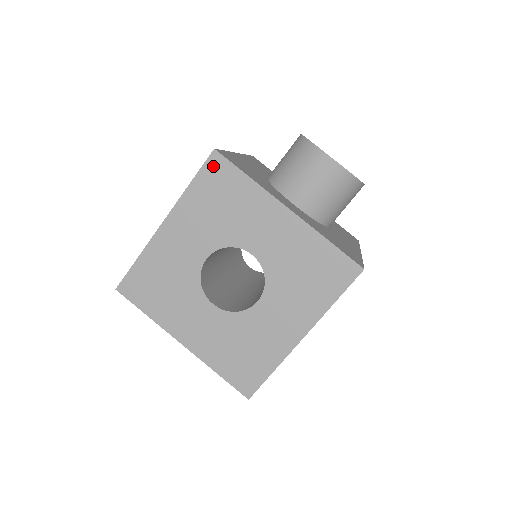
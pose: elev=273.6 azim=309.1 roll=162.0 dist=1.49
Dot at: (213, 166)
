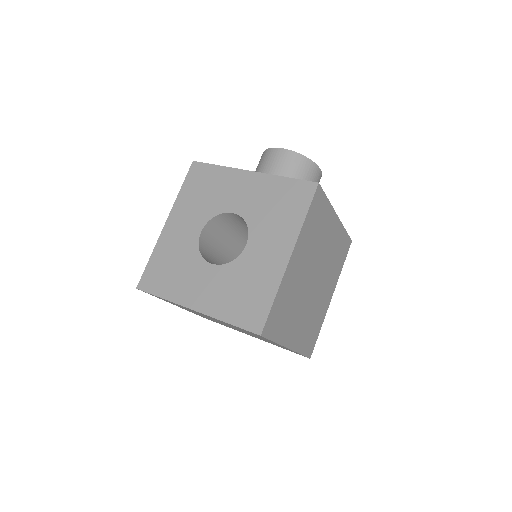
Dot at: (194, 171)
